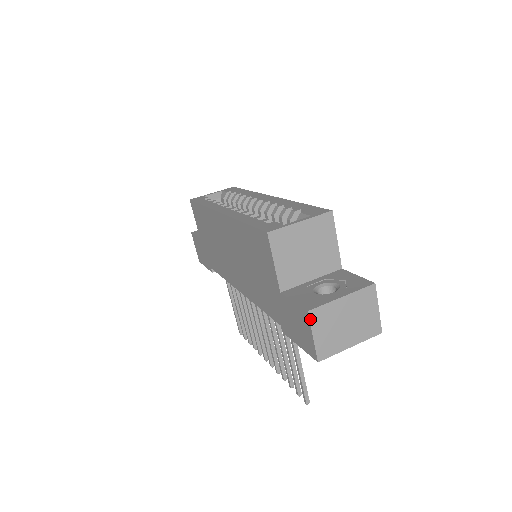
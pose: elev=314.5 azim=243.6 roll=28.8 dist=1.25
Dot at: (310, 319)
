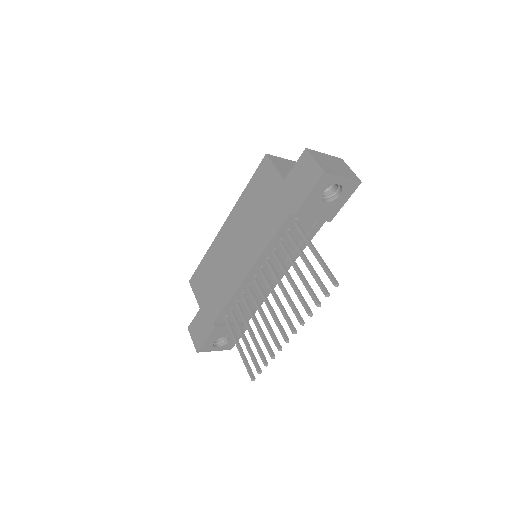
Dot at: (309, 152)
